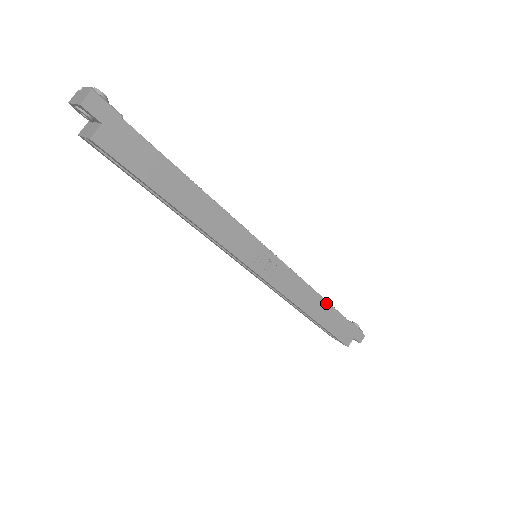
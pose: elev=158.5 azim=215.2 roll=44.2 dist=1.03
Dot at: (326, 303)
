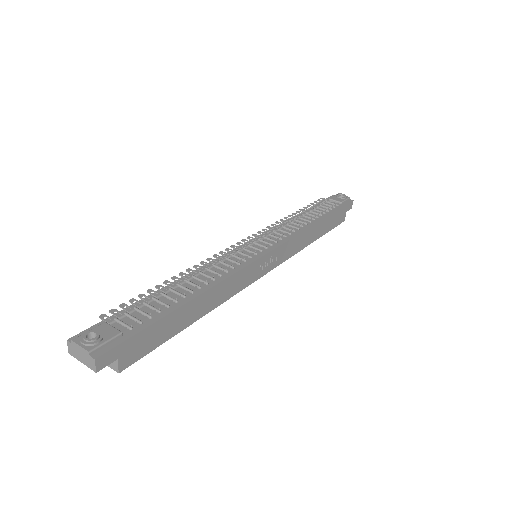
Dot at: (319, 222)
